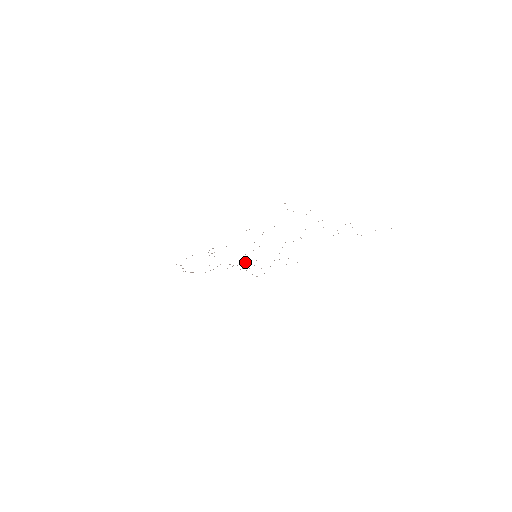
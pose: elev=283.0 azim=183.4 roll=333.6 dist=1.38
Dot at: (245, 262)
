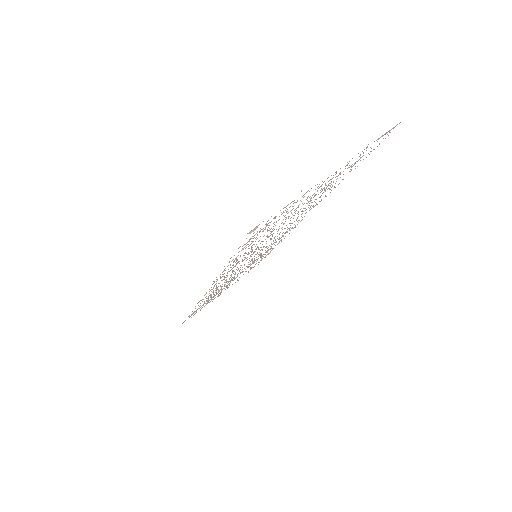
Dot at: (249, 264)
